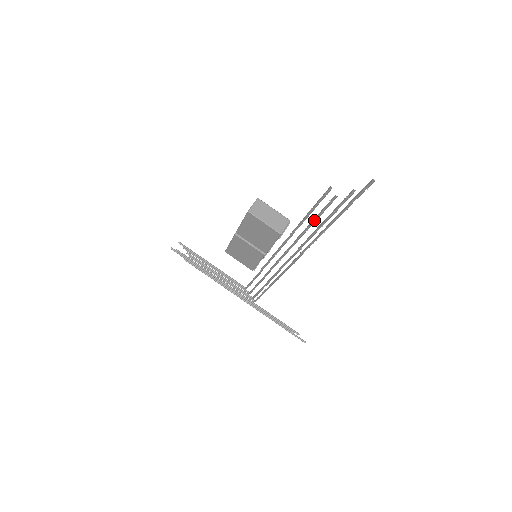
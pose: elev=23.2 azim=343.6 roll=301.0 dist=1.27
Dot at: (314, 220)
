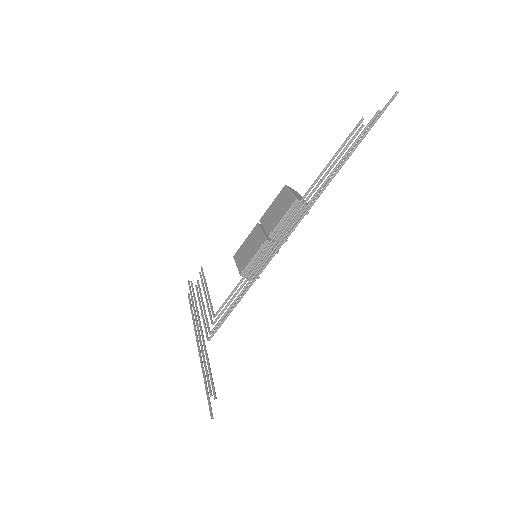
Dot at: (333, 163)
